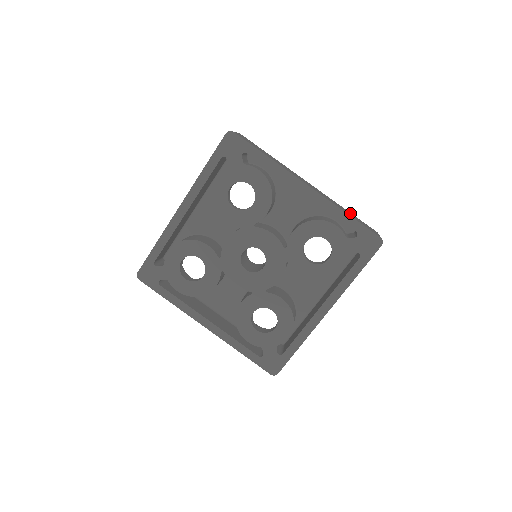
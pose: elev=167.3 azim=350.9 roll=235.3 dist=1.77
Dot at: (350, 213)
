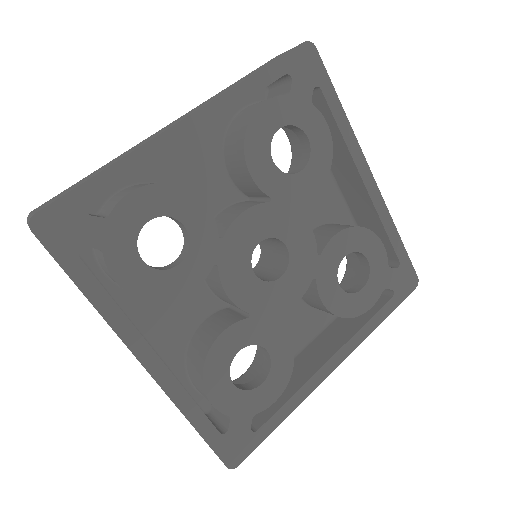
Dot at: occluded
